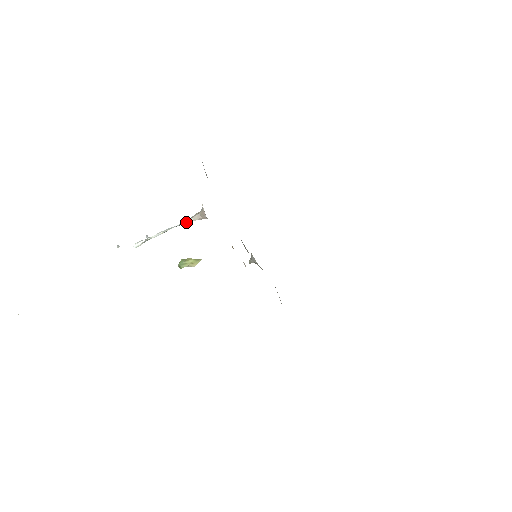
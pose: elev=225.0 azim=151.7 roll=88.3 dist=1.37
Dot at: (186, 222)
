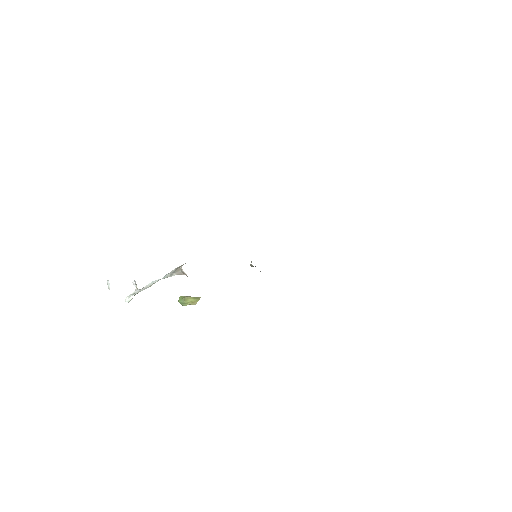
Dot at: (170, 276)
